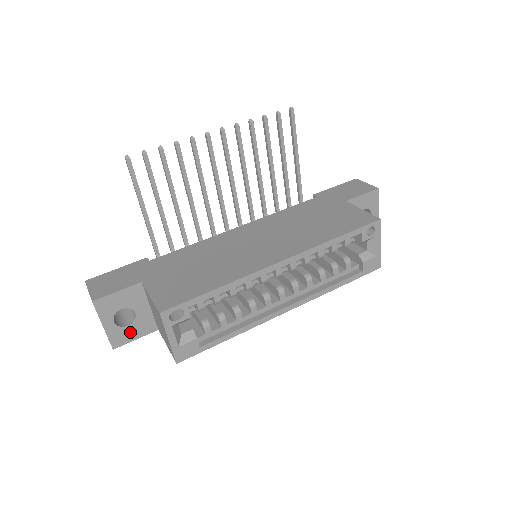
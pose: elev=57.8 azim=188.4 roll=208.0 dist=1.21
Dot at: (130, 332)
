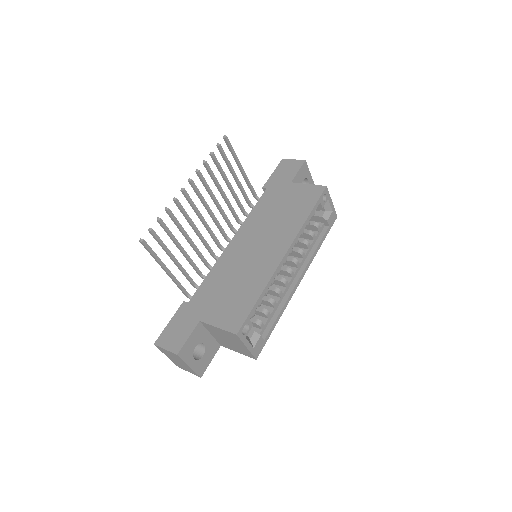
Dot at: (206, 359)
